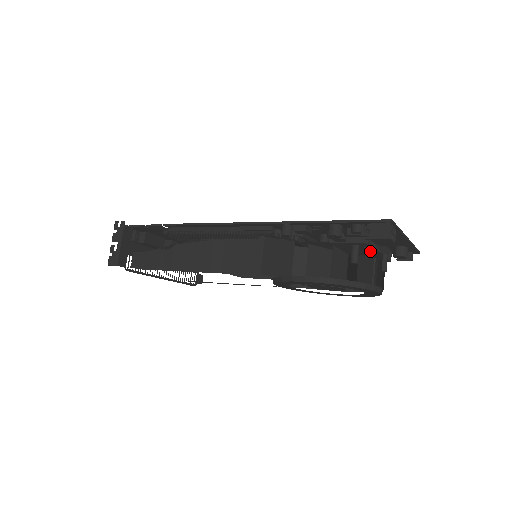
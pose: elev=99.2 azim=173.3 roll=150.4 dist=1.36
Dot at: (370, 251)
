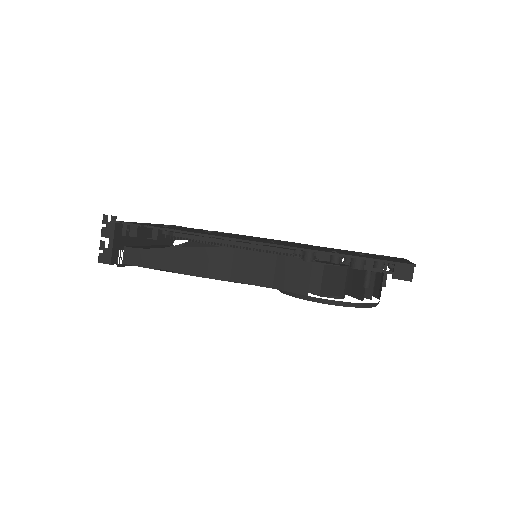
Dot at: occluded
